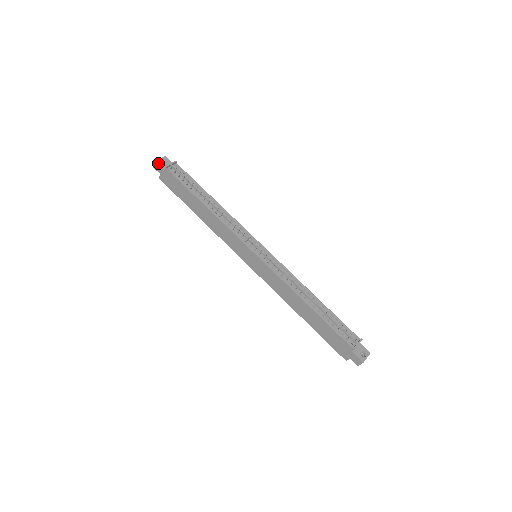
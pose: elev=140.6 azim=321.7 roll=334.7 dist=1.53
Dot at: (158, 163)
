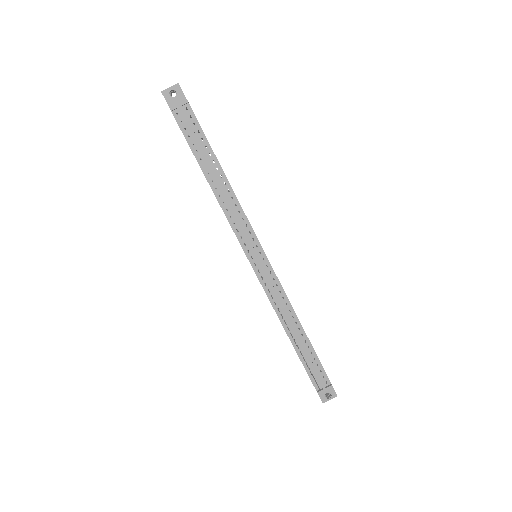
Dot at: (165, 96)
